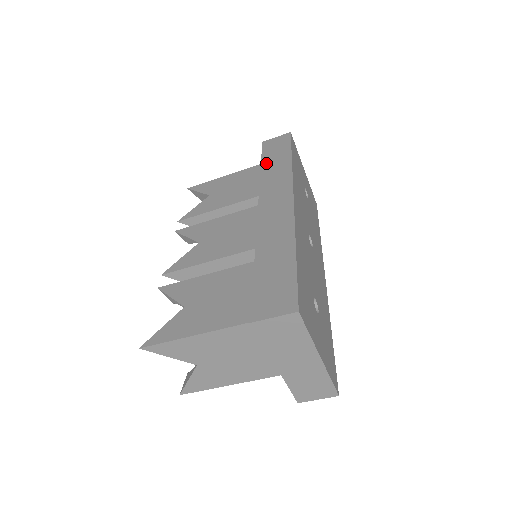
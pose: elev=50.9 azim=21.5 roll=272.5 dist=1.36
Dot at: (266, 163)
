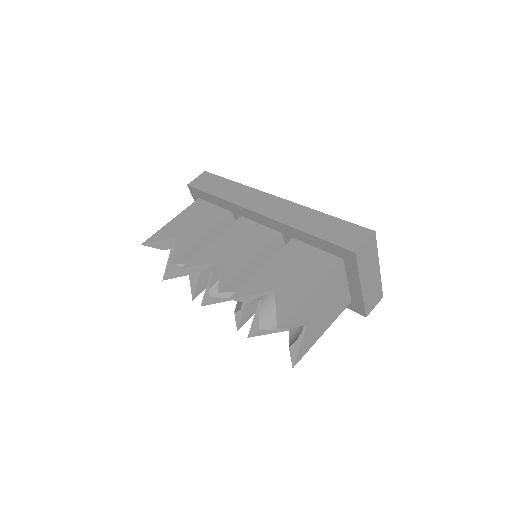
Dot at: (216, 192)
